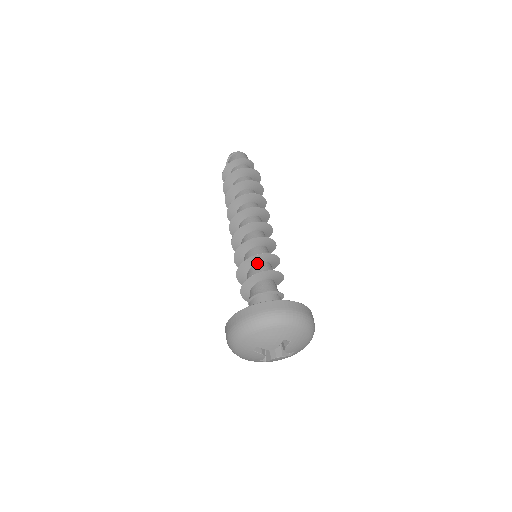
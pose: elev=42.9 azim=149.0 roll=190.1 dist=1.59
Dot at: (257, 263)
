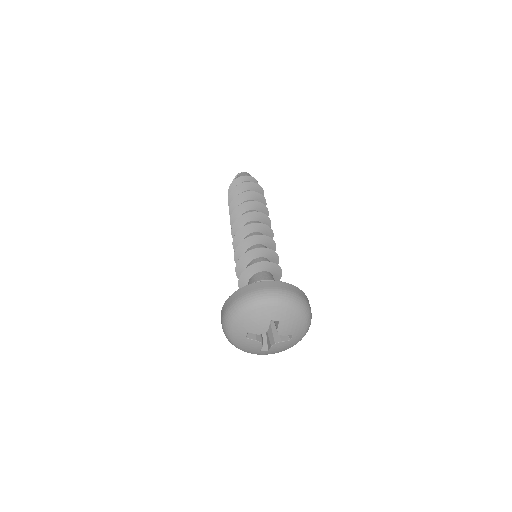
Dot at: (252, 260)
